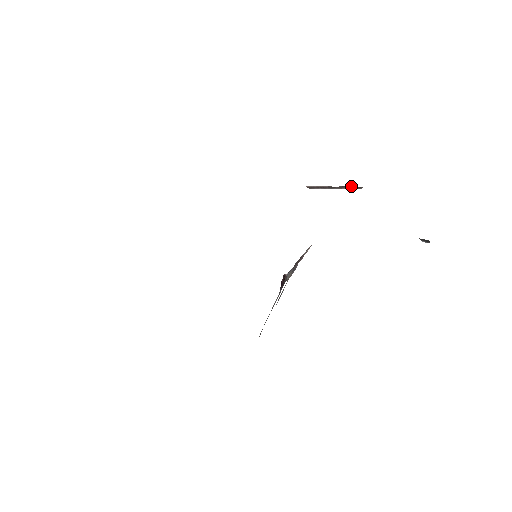
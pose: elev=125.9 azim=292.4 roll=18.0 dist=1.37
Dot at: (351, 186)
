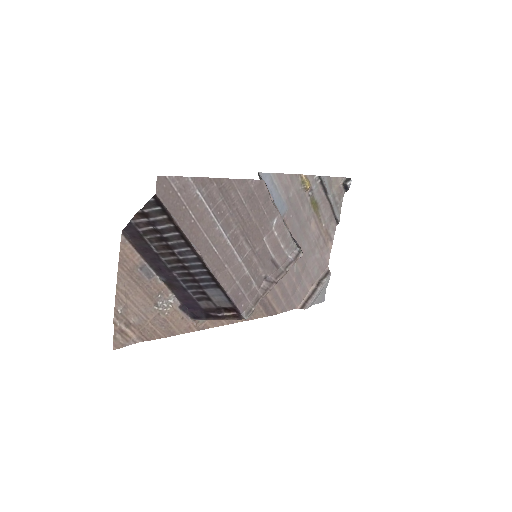
Dot at: (322, 276)
